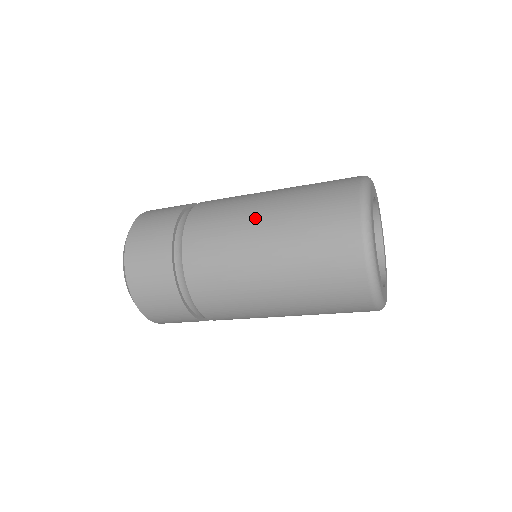
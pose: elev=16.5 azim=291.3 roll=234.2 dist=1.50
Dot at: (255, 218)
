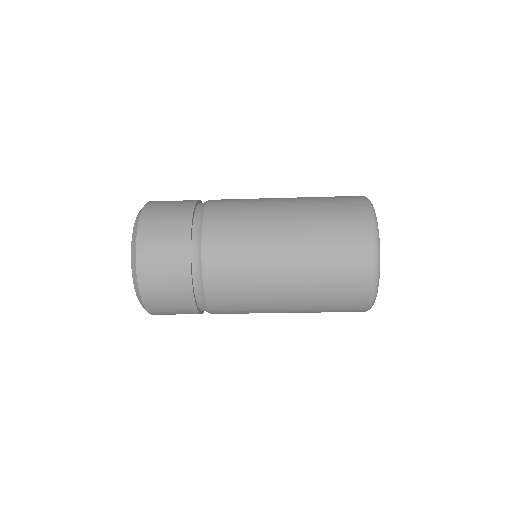
Dot at: (277, 260)
